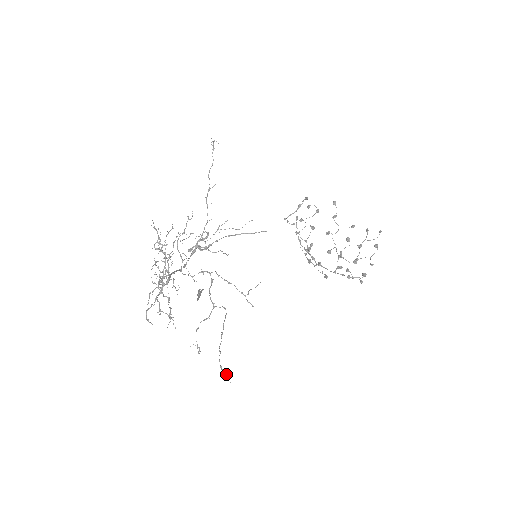
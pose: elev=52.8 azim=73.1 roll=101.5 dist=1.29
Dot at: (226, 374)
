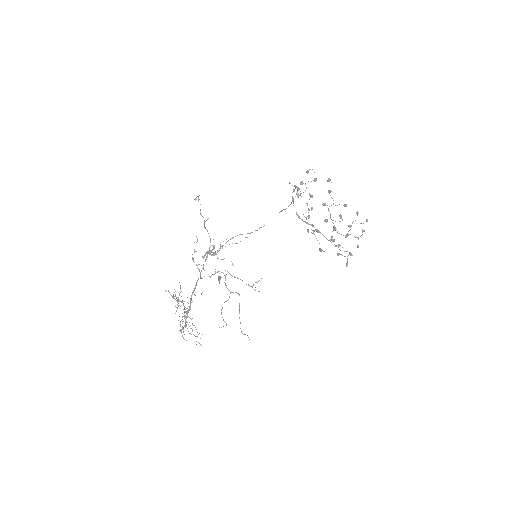
Dot at: occluded
